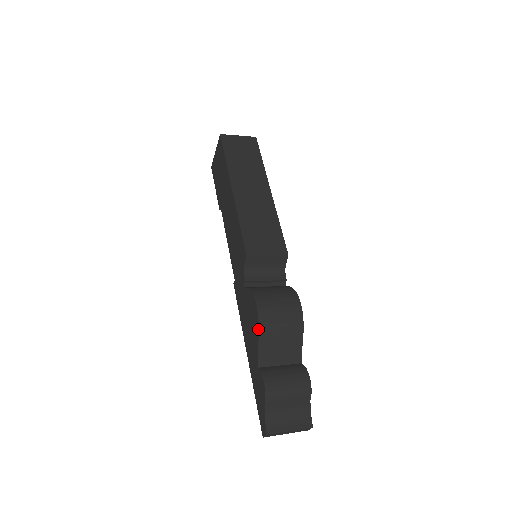
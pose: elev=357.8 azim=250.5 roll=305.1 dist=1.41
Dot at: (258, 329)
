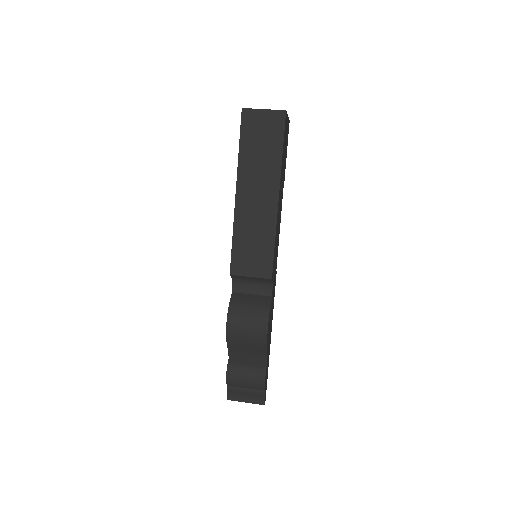
Dot at: (226, 340)
